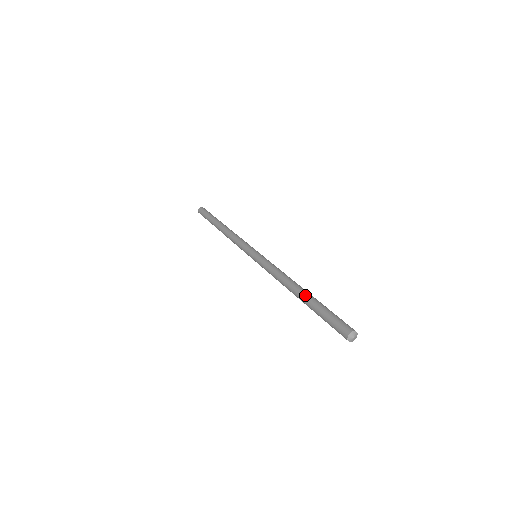
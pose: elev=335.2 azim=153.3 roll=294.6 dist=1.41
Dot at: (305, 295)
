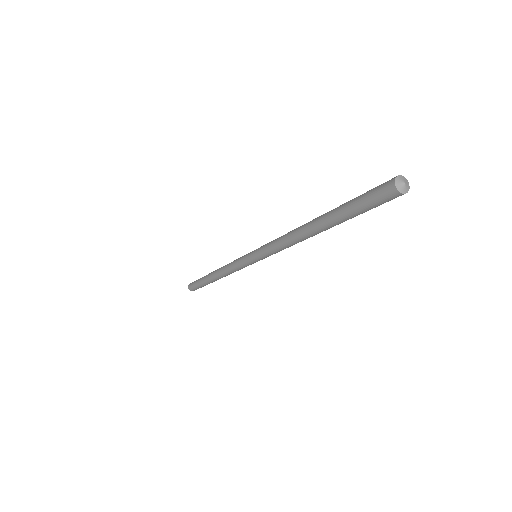
Dot at: (320, 219)
